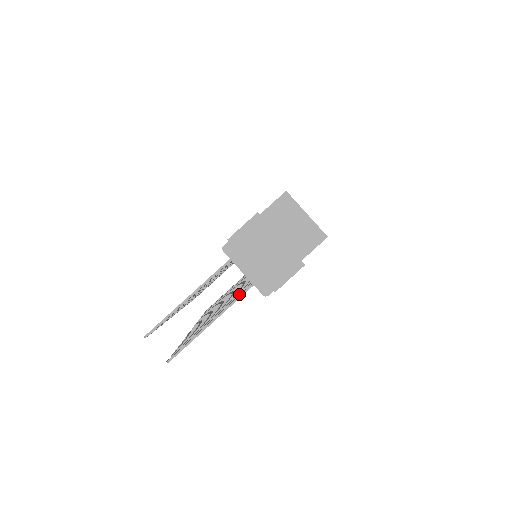
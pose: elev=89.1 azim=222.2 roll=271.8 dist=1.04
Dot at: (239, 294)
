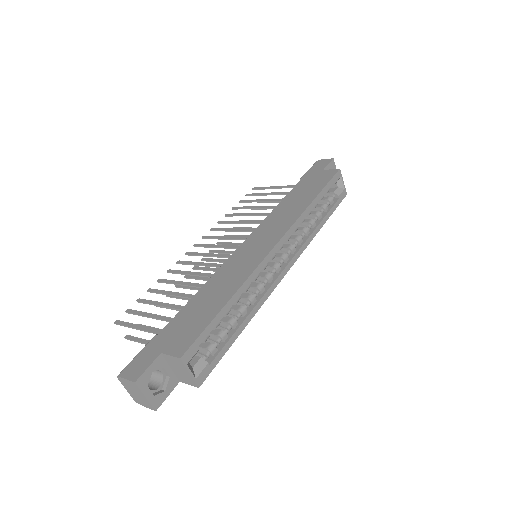
Dot at: occluded
